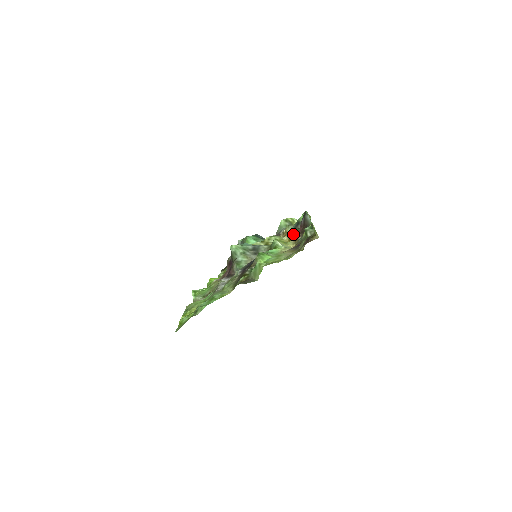
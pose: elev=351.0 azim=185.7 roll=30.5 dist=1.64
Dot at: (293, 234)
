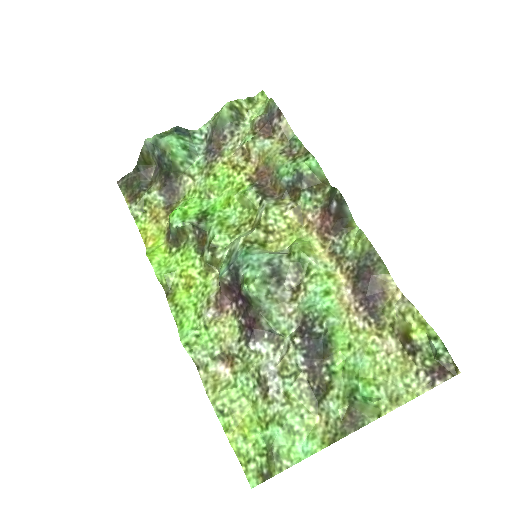
Dot at: (305, 211)
